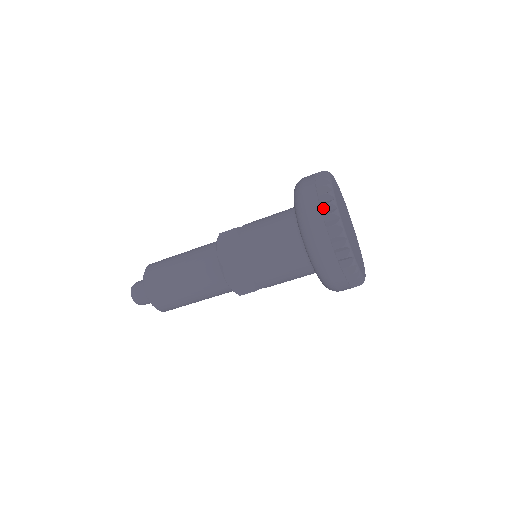
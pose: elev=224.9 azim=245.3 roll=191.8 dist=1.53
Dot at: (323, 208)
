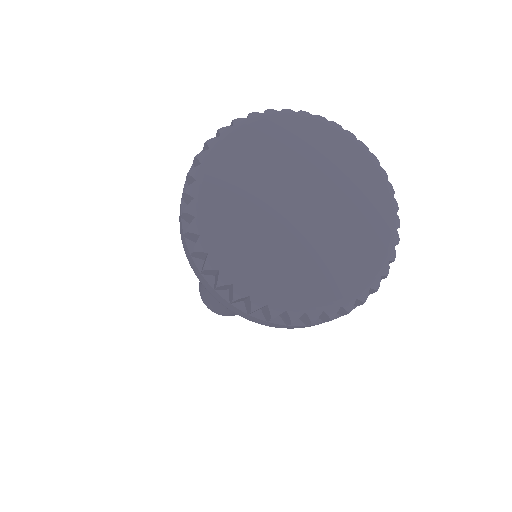
Dot at: (186, 219)
